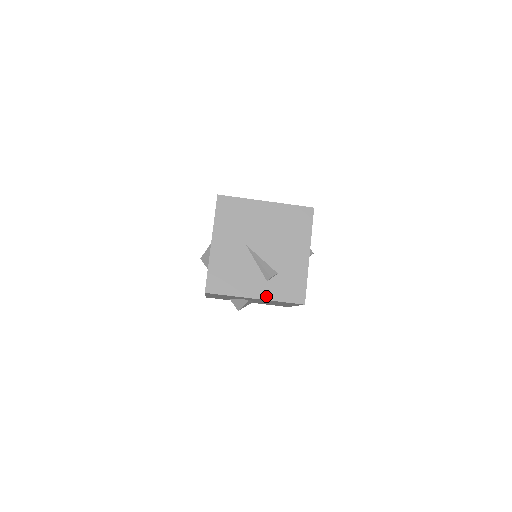
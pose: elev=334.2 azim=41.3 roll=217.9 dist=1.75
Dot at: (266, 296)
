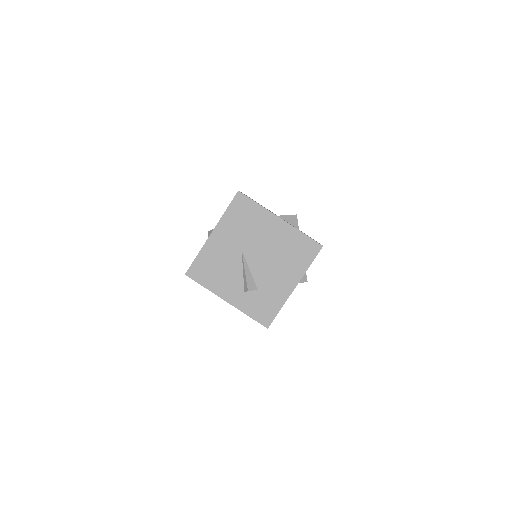
Dot at: (237, 304)
